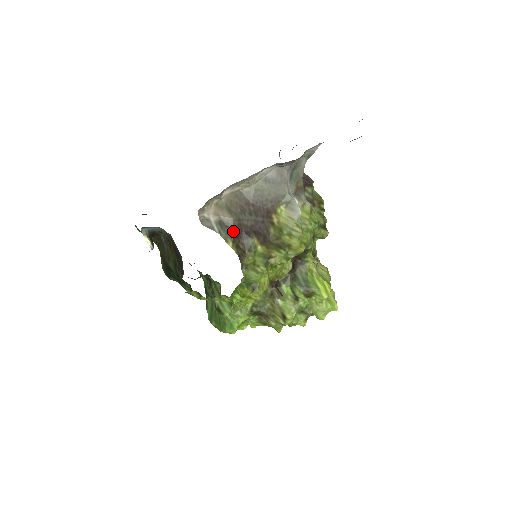
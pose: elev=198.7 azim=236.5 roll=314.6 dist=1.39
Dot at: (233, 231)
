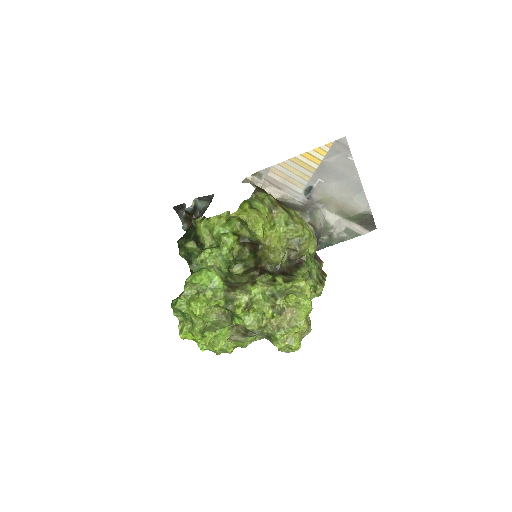
Dot at: (260, 188)
